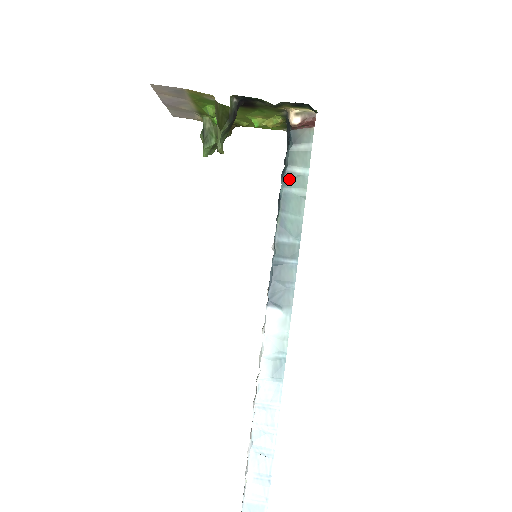
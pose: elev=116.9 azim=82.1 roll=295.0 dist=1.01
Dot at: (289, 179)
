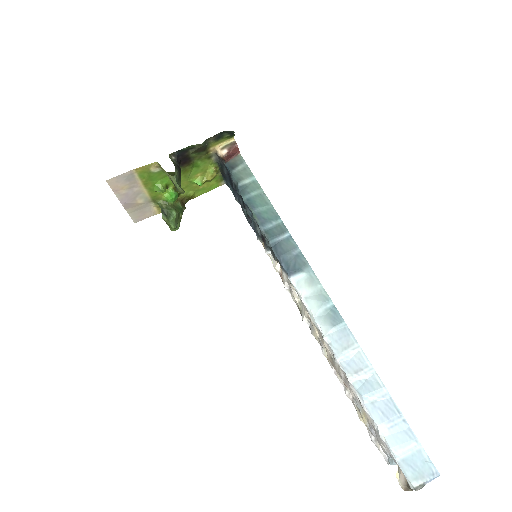
Dot at: (244, 190)
